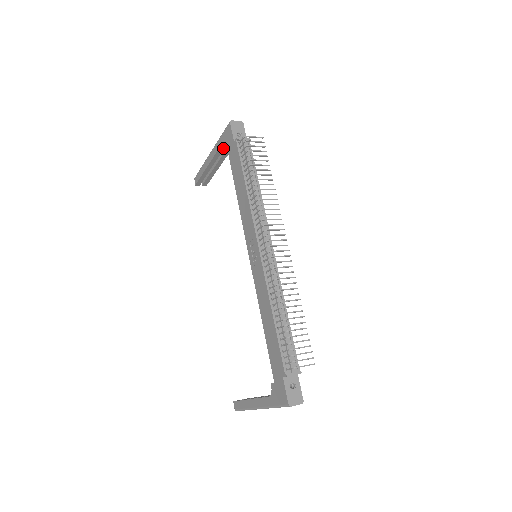
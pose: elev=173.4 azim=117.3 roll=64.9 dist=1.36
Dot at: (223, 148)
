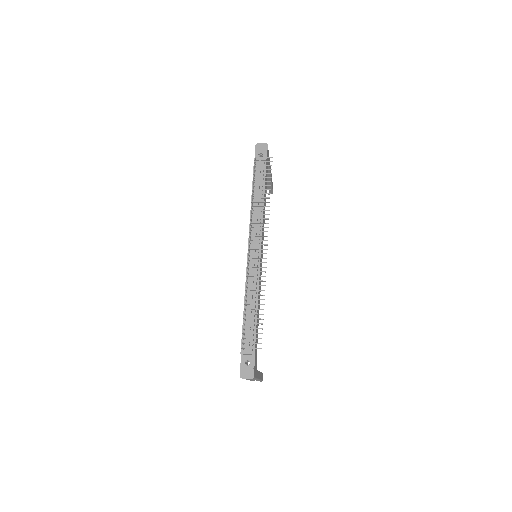
Dot at: occluded
